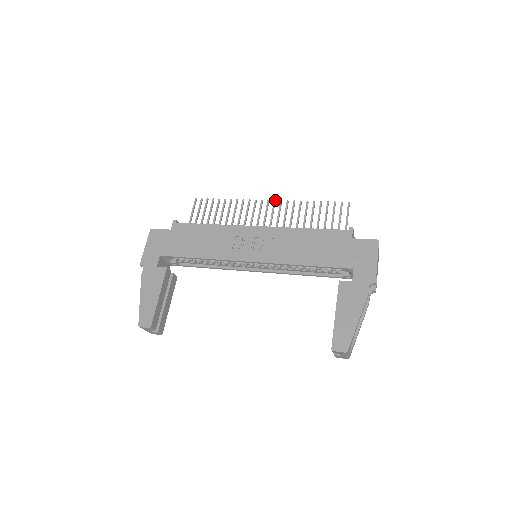
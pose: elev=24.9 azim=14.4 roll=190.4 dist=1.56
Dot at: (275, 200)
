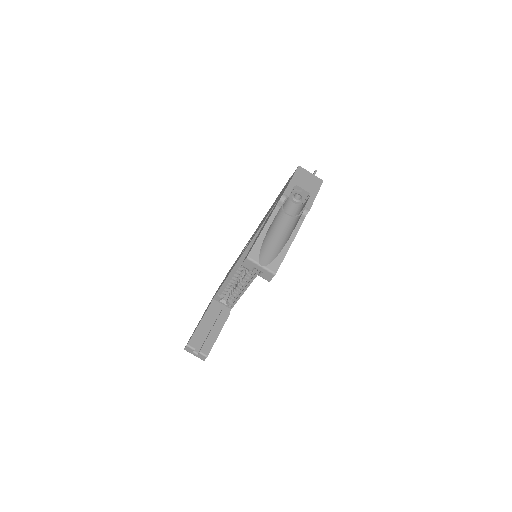
Dot at: occluded
